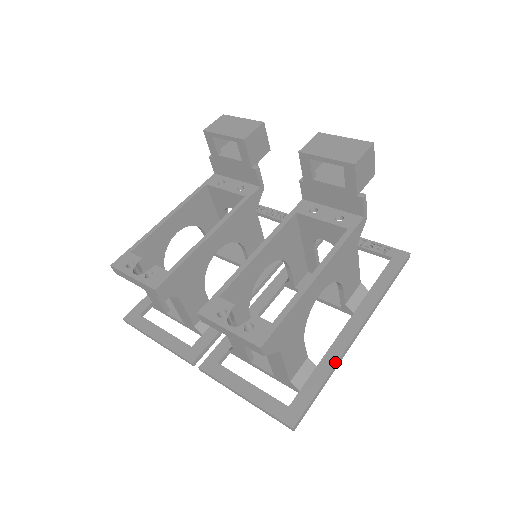
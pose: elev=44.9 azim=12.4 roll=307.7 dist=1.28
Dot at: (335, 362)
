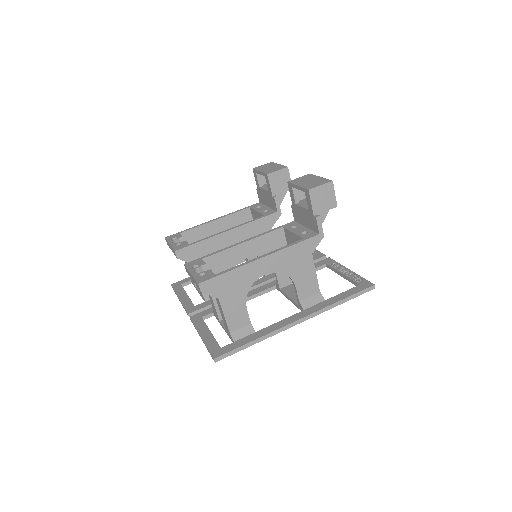
Dot at: (268, 333)
